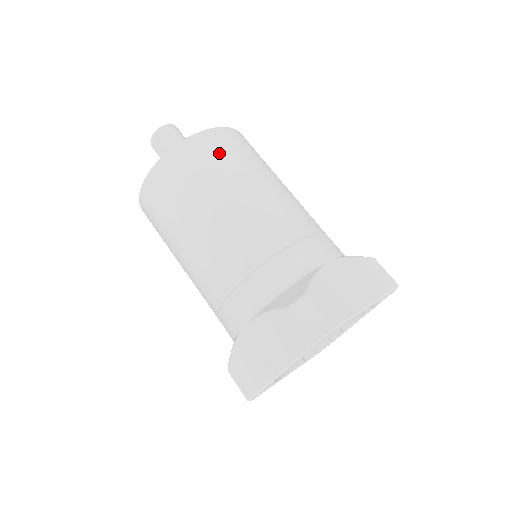
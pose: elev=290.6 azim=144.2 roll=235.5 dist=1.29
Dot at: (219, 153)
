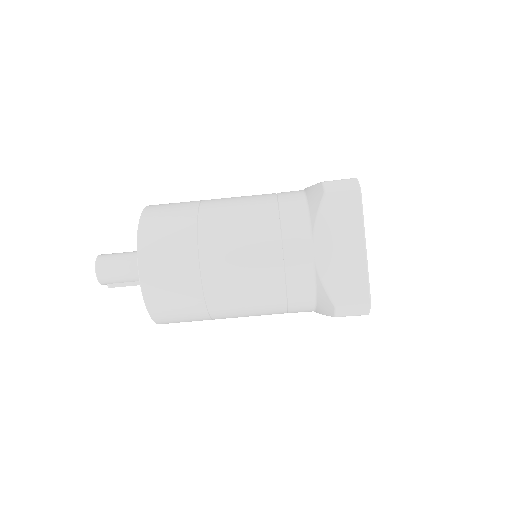
Dot at: (171, 287)
